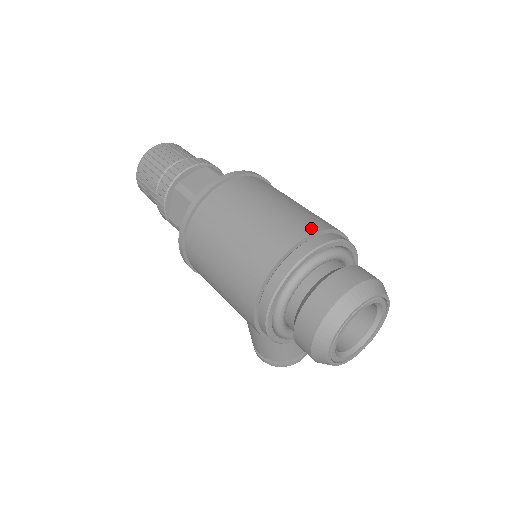
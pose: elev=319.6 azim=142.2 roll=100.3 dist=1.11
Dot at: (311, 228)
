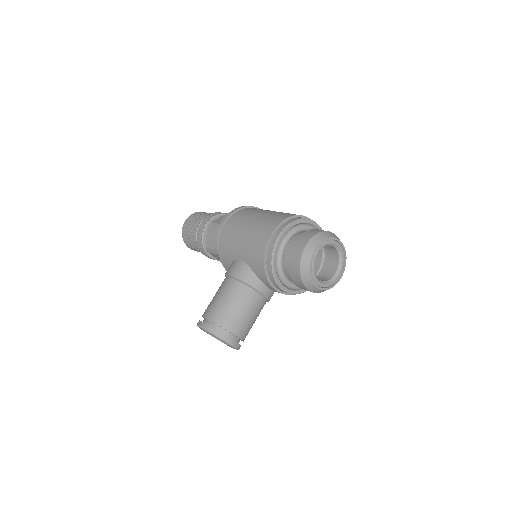
Dot at: occluded
